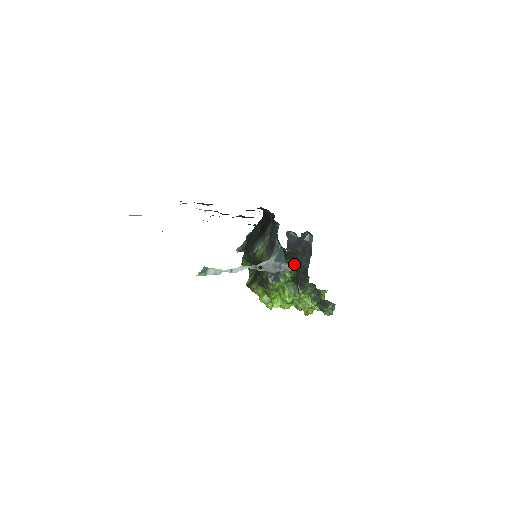
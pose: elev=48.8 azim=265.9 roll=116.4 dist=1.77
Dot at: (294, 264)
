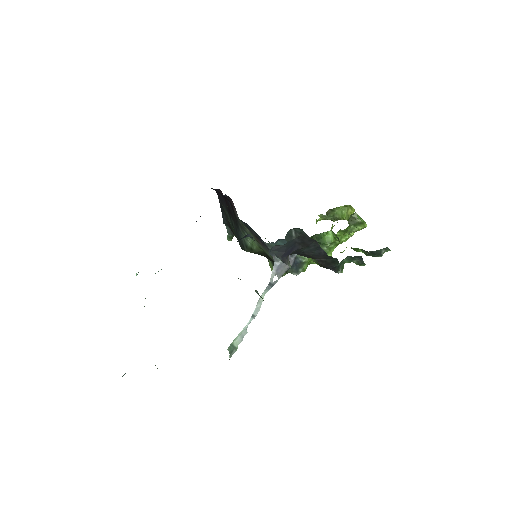
Dot at: occluded
